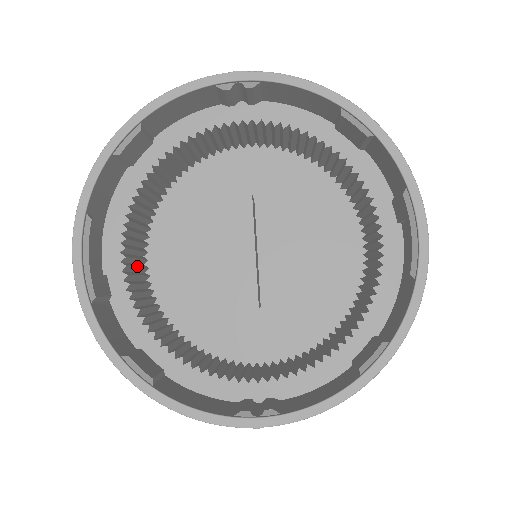
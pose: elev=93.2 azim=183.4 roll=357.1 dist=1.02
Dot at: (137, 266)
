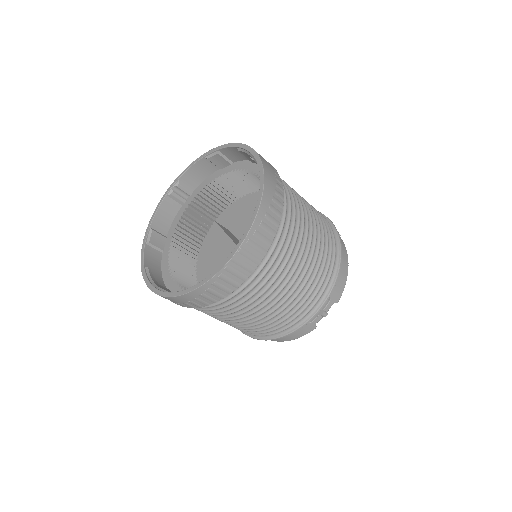
Dot at: occluded
